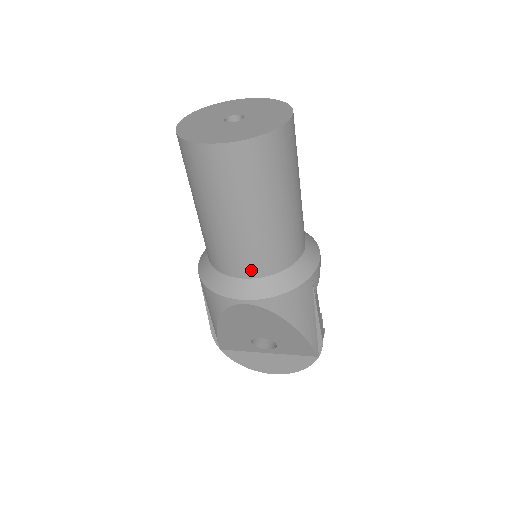
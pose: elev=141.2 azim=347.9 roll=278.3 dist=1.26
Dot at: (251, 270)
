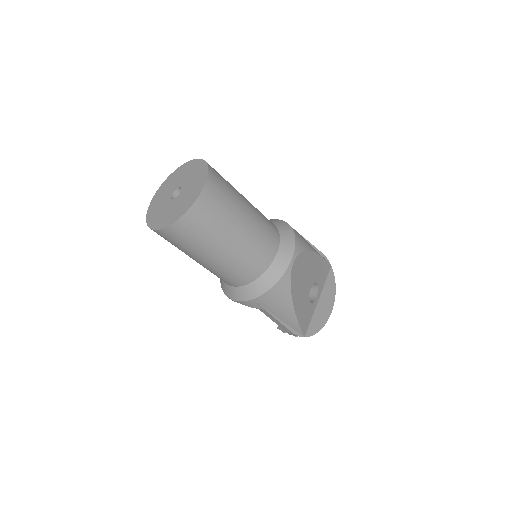
Dot at: (273, 245)
